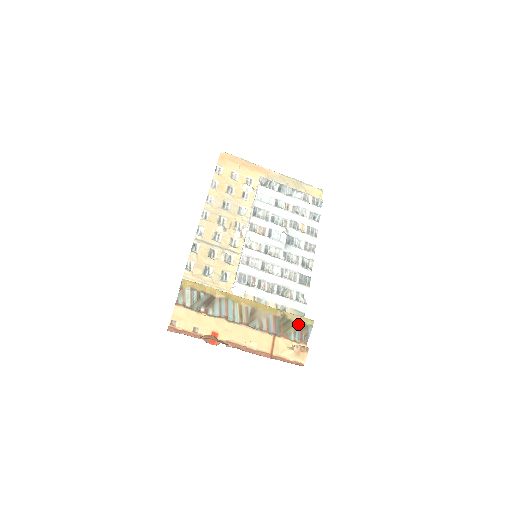
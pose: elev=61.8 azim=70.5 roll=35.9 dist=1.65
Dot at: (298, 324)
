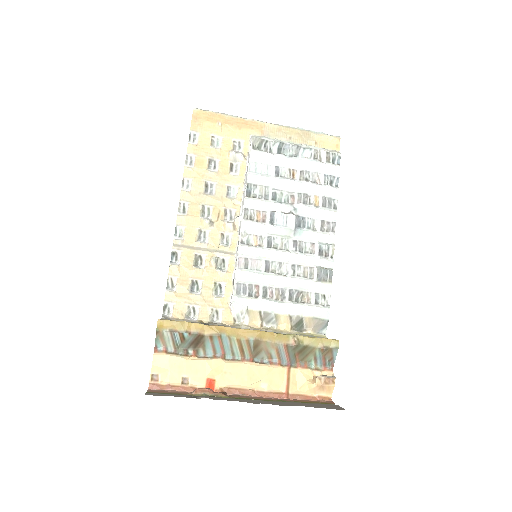
Dot at: (318, 349)
